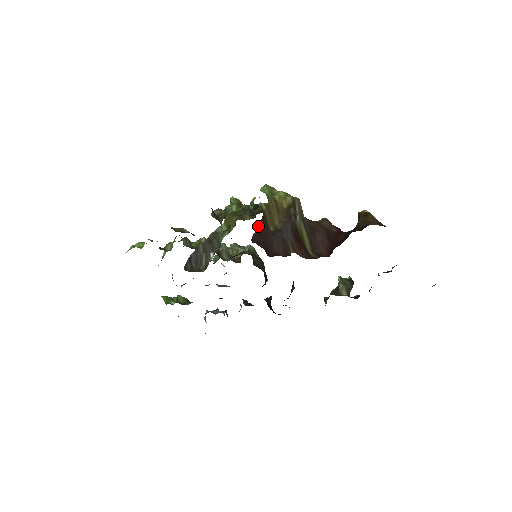
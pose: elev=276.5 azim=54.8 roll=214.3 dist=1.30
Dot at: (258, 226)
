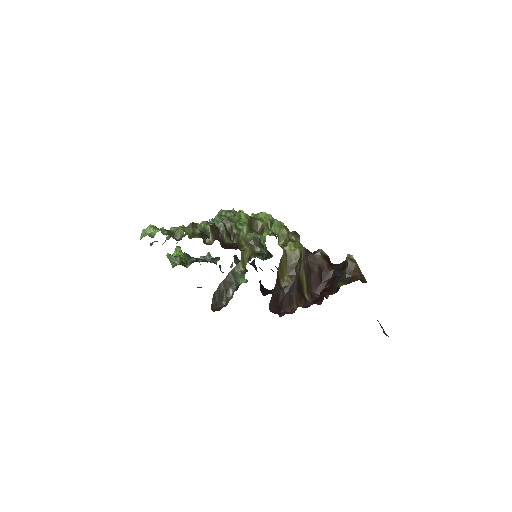
Dot at: (274, 290)
